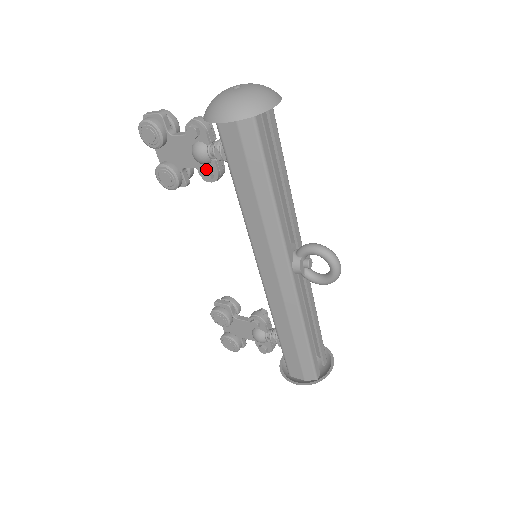
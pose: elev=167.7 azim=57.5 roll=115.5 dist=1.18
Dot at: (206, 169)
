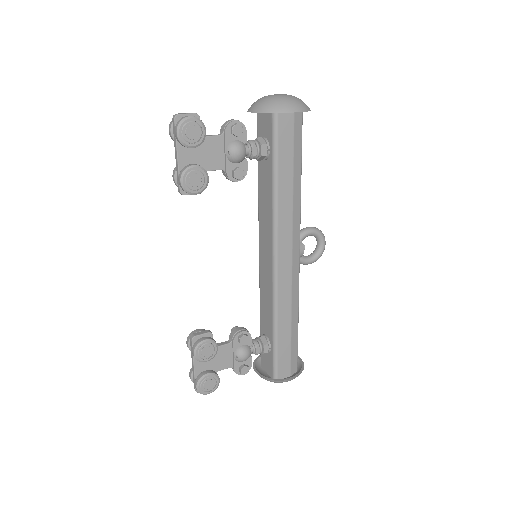
Dot at: (238, 167)
